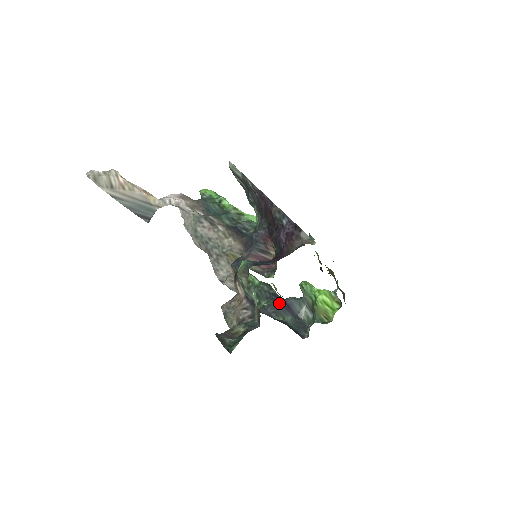
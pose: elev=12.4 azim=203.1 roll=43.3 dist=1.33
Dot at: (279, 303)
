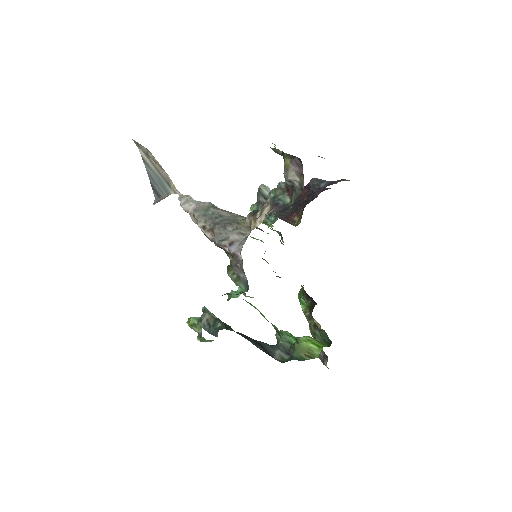
Dot at: occluded
